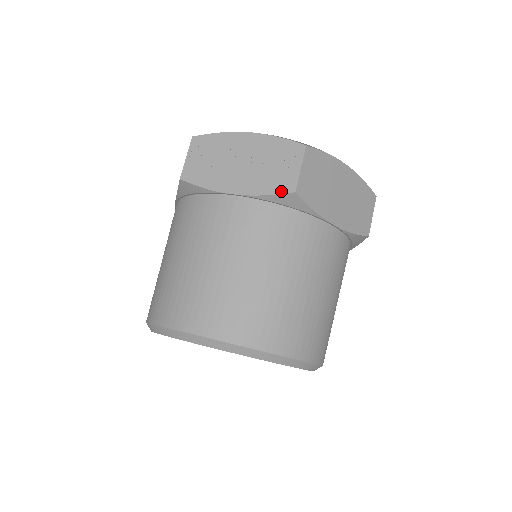
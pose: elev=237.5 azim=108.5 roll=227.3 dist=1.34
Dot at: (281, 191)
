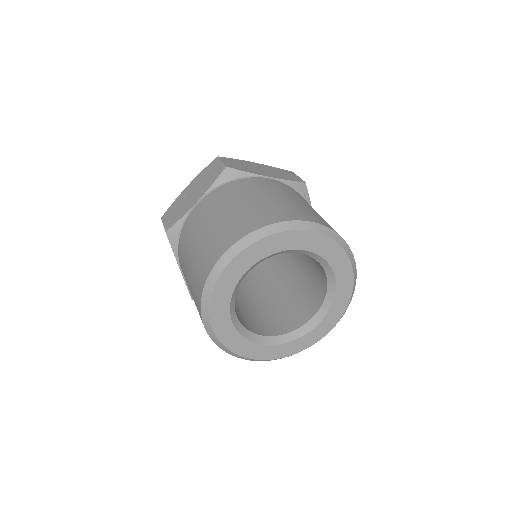
Dot at: (219, 174)
